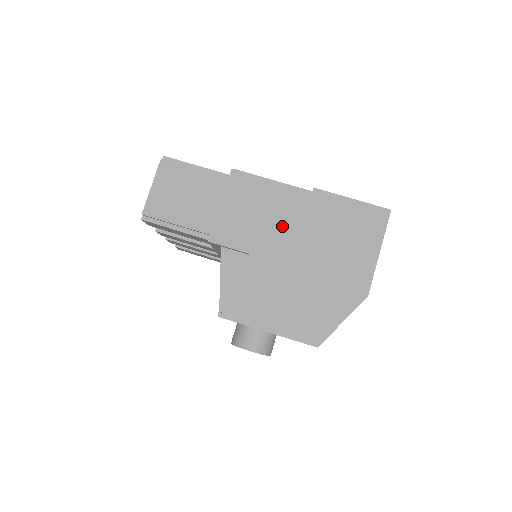
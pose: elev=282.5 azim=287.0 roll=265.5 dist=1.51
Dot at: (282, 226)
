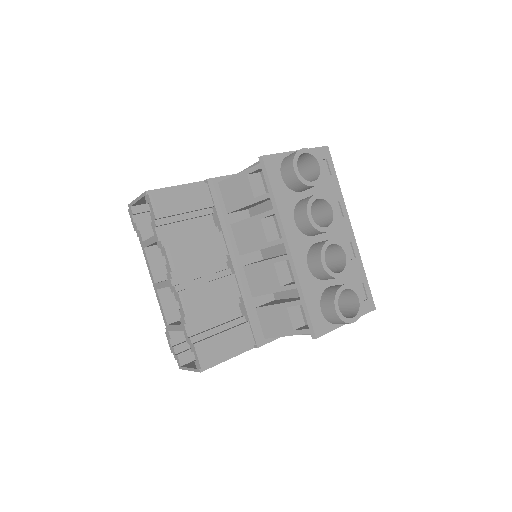
Dot at: occluded
